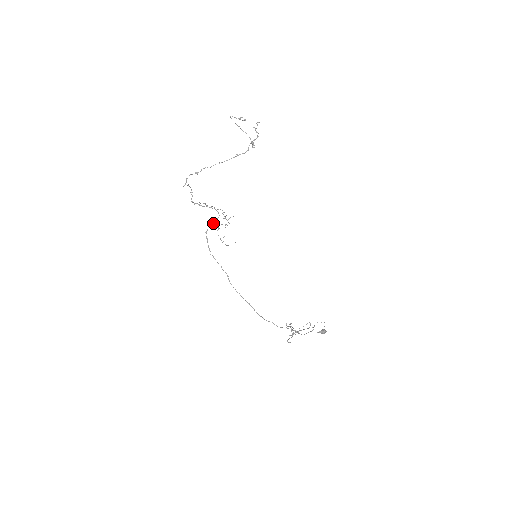
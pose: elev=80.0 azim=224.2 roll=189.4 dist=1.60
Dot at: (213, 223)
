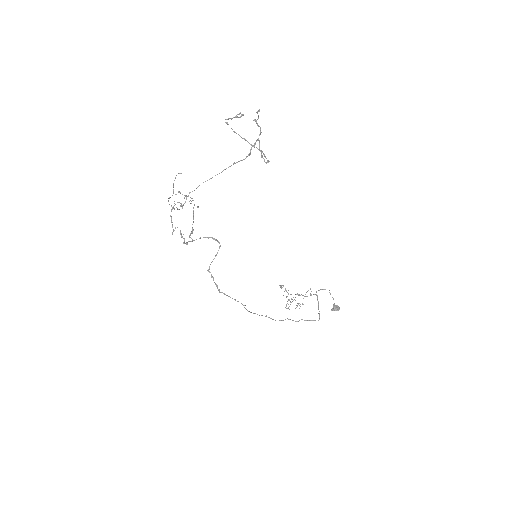
Dot at: occluded
